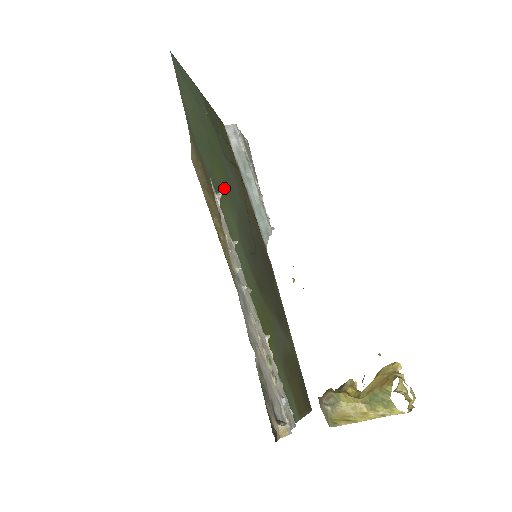
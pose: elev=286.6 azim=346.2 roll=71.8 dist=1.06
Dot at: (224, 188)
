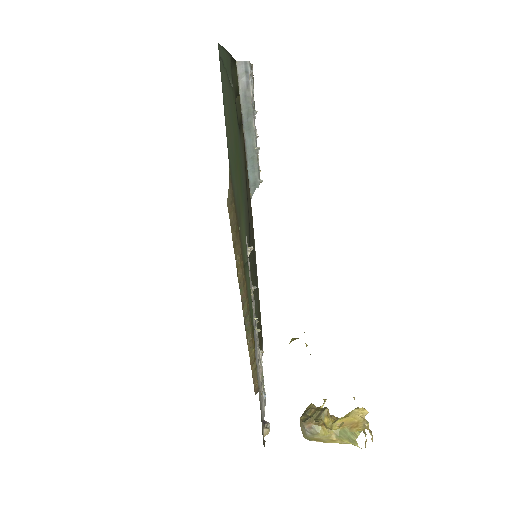
Dot at: (241, 194)
